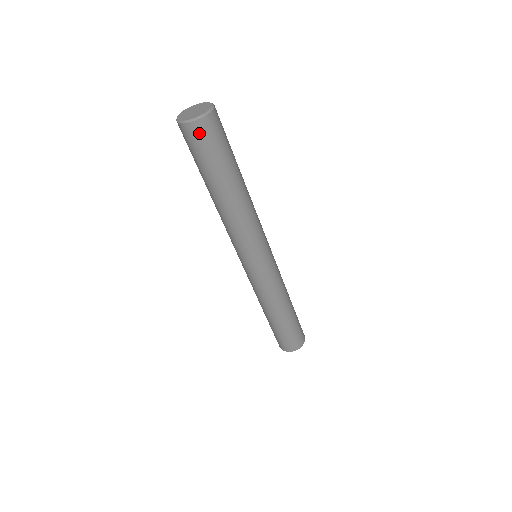
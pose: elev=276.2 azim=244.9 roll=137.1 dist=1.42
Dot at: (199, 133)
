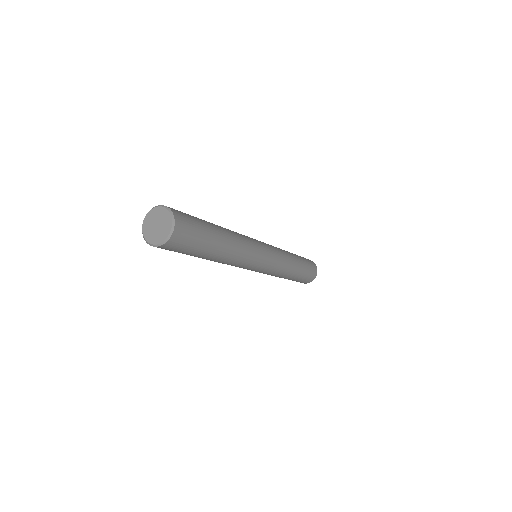
Dot at: (180, 238)
